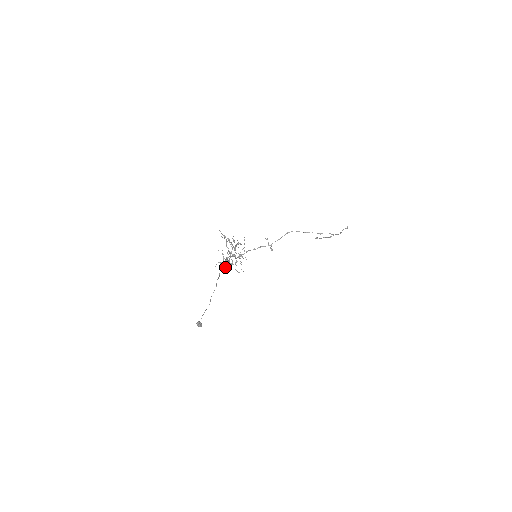
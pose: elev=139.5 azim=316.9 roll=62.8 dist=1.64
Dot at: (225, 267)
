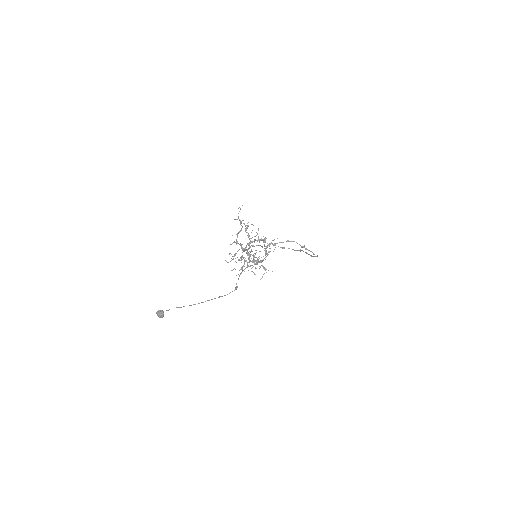
Dot at: (252, 267)
